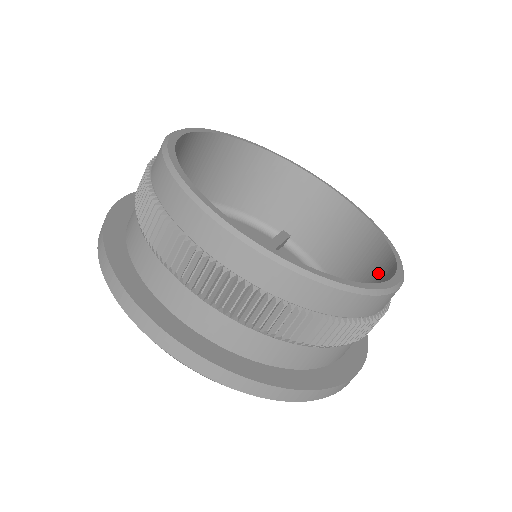
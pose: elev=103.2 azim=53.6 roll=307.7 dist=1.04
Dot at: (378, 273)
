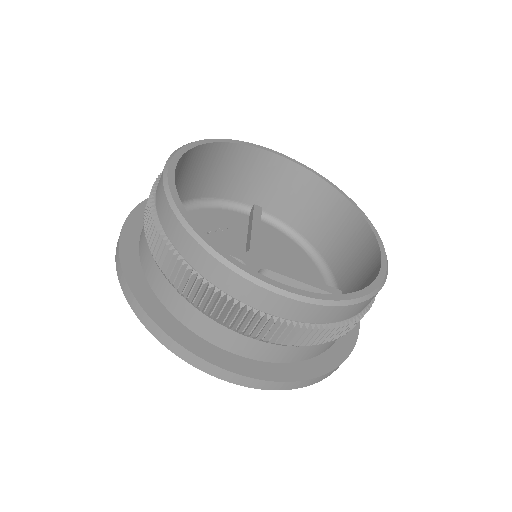
Dot at: (357, 241)
